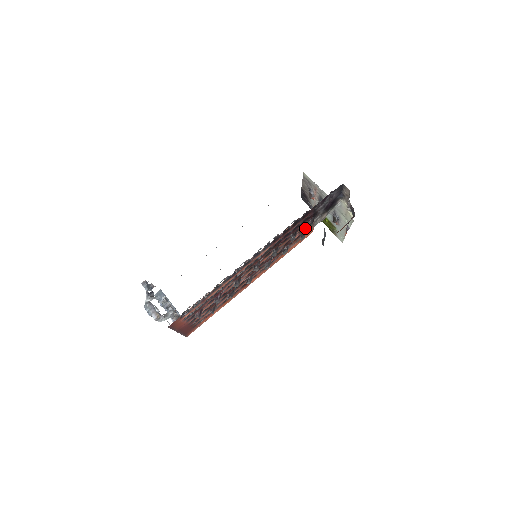
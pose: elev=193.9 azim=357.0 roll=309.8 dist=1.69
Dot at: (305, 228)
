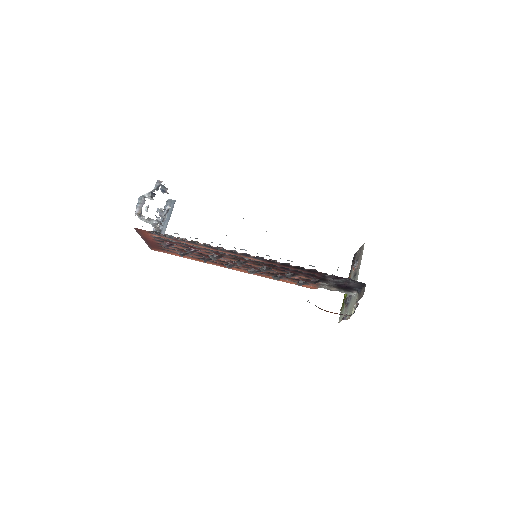
Dot at: (308, 280)
